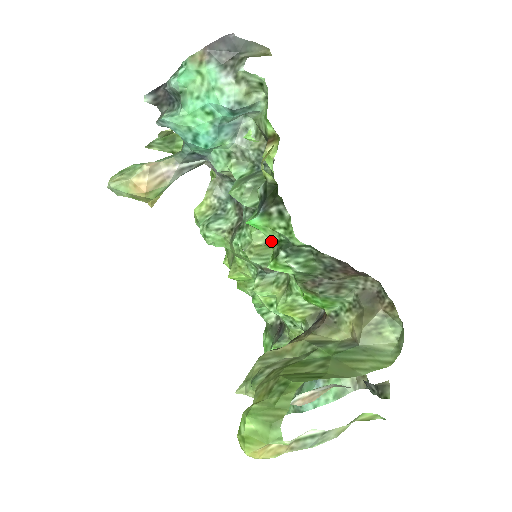
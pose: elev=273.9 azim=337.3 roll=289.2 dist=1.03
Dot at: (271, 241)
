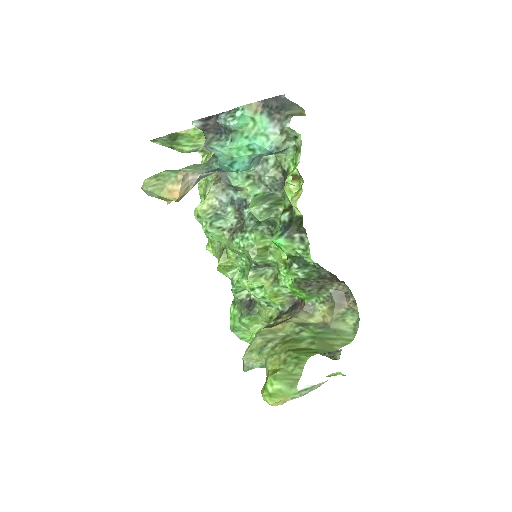
Dot at: (287, 255)
